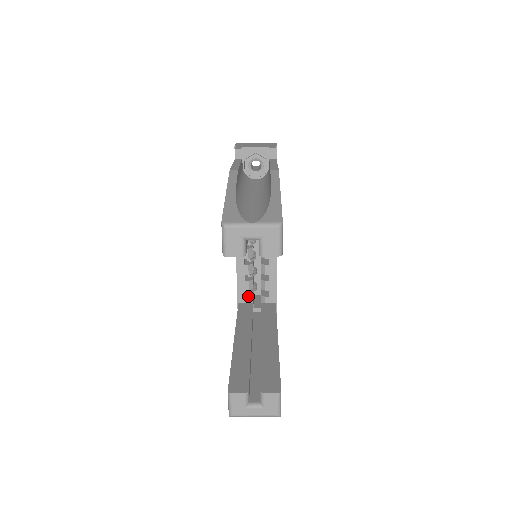
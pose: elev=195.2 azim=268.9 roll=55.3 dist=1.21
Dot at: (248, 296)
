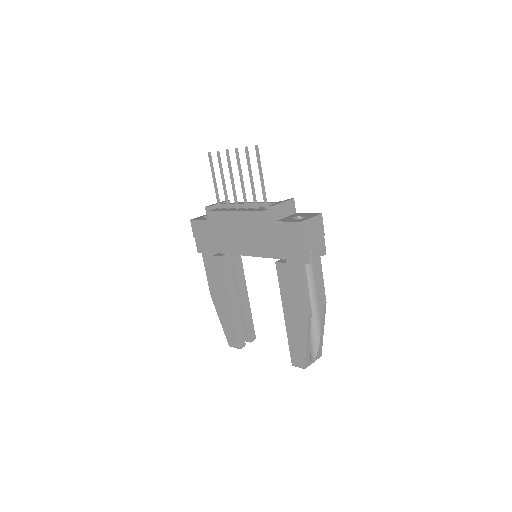
Dot at: occluded
